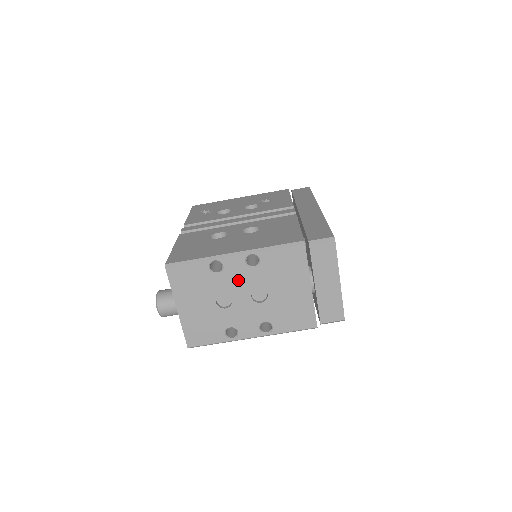
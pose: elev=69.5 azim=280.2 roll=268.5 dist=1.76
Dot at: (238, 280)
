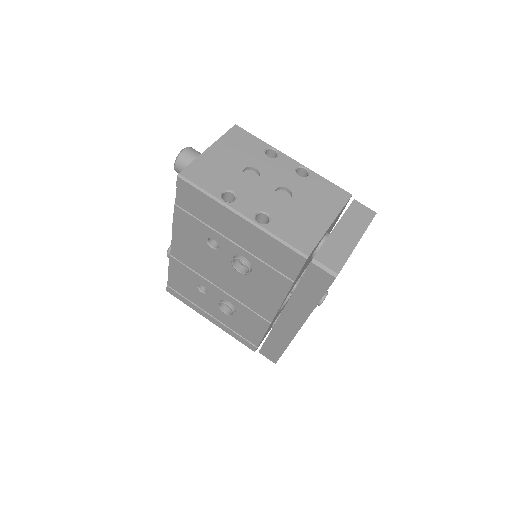
Dot at: (278, 172)
